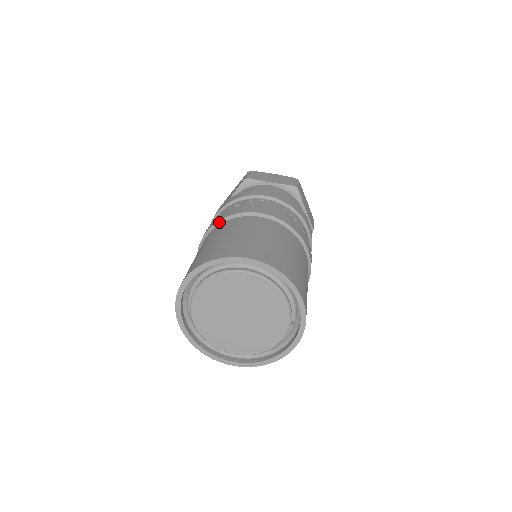
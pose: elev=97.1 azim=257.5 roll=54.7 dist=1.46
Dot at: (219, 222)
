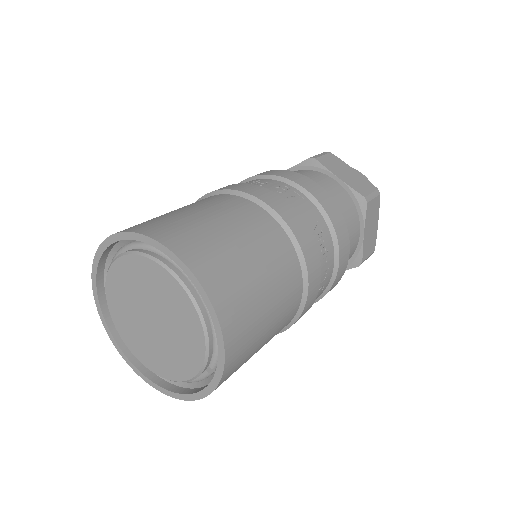
Dot at: (221, 191)
